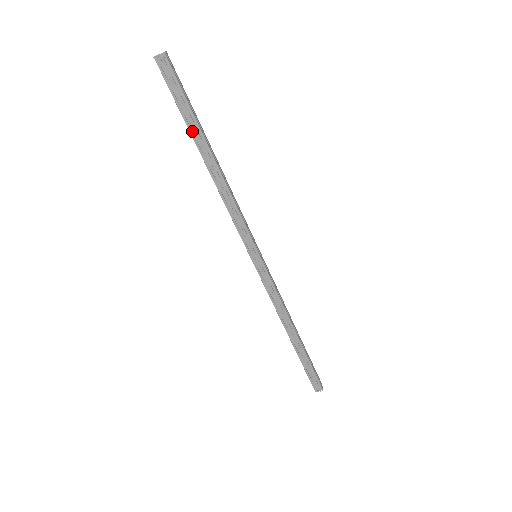
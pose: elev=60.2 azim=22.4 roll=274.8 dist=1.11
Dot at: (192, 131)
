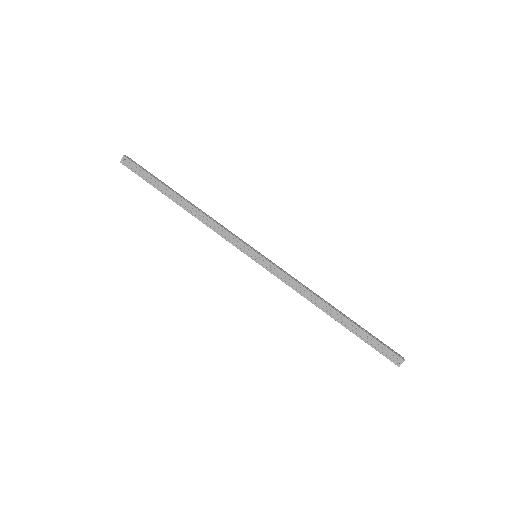
Dot at: (162, 191)
